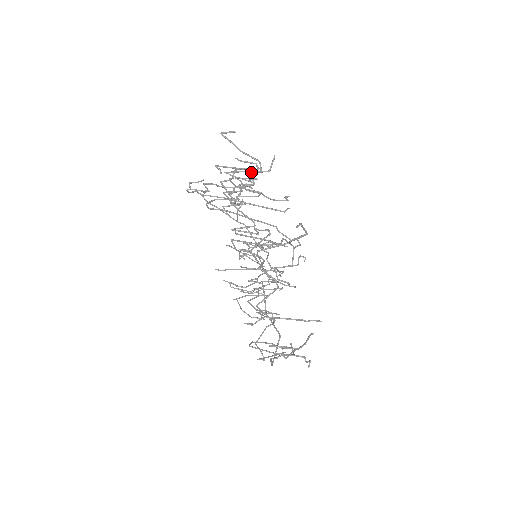
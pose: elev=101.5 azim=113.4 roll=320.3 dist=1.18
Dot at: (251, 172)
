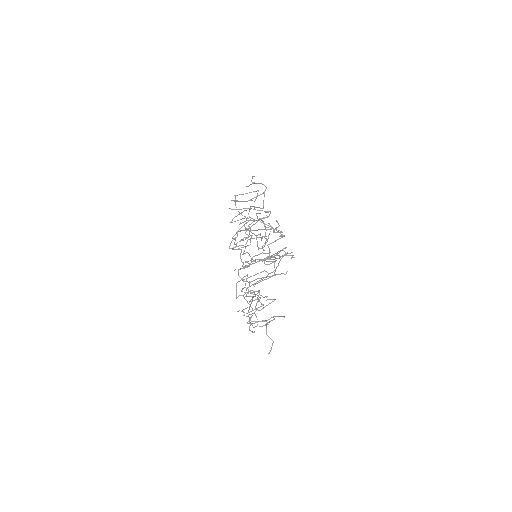
Dot at: occluded
